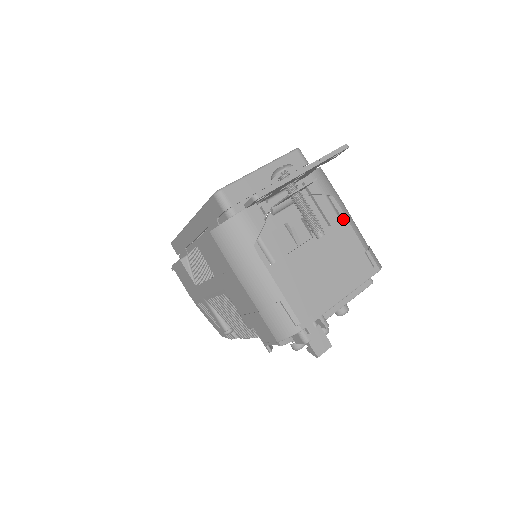
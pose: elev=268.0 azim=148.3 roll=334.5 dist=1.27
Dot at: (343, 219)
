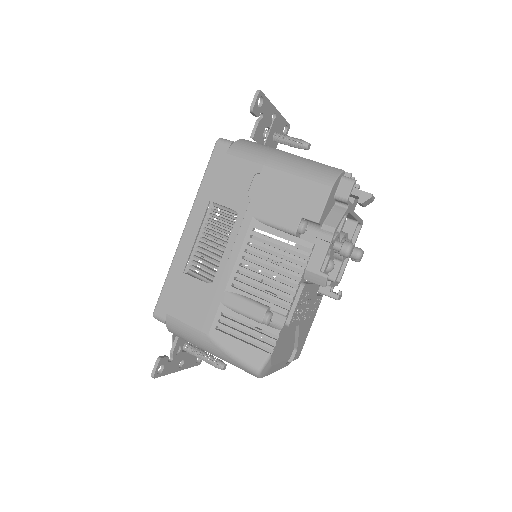
Dot at: occluded
